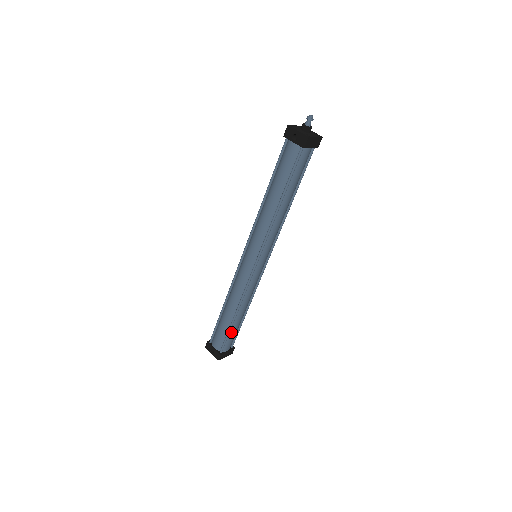
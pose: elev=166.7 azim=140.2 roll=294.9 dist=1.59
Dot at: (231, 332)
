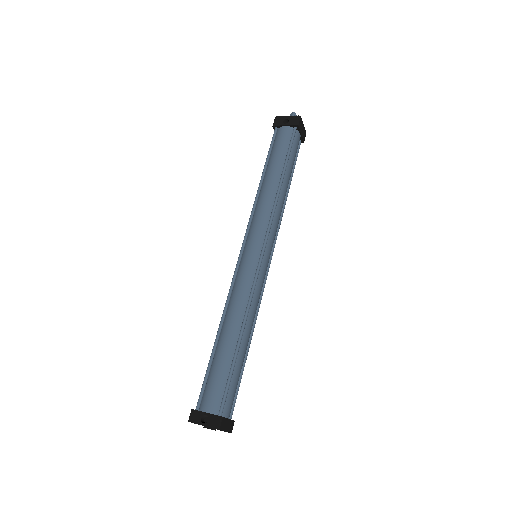
Dot at: (234, 373)
